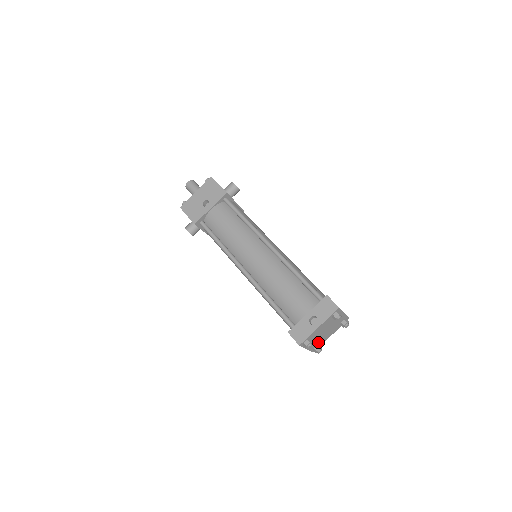
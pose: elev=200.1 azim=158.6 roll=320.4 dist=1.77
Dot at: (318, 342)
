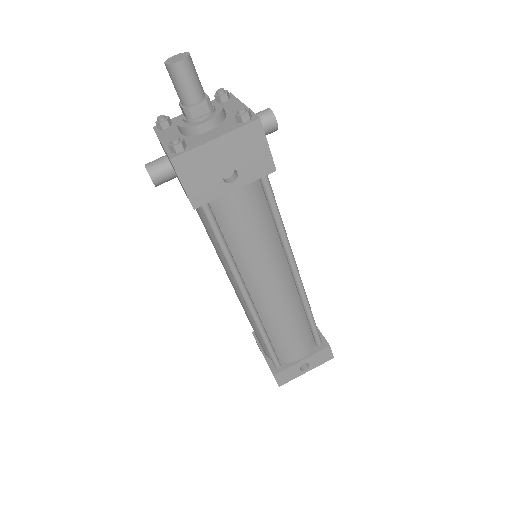
Dot at: occluded
